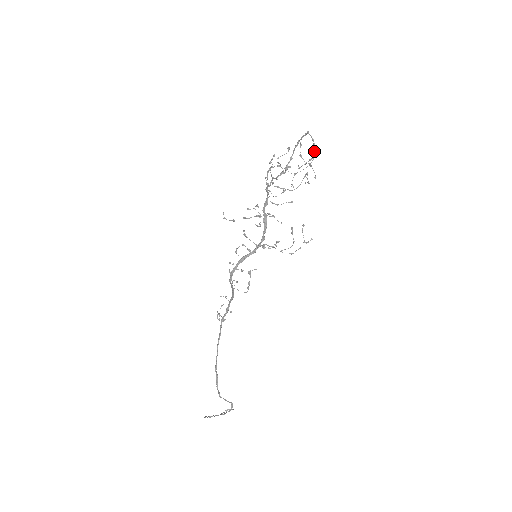
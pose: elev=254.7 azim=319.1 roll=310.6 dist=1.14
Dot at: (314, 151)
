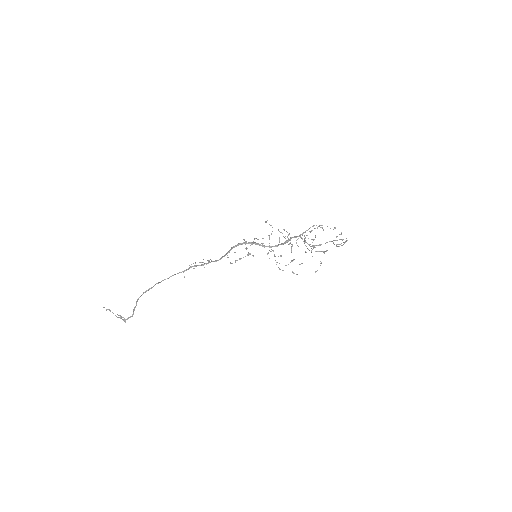
Dot at: (343, 244)
